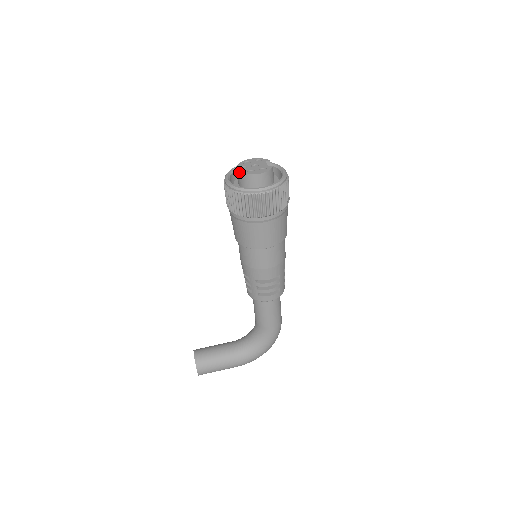
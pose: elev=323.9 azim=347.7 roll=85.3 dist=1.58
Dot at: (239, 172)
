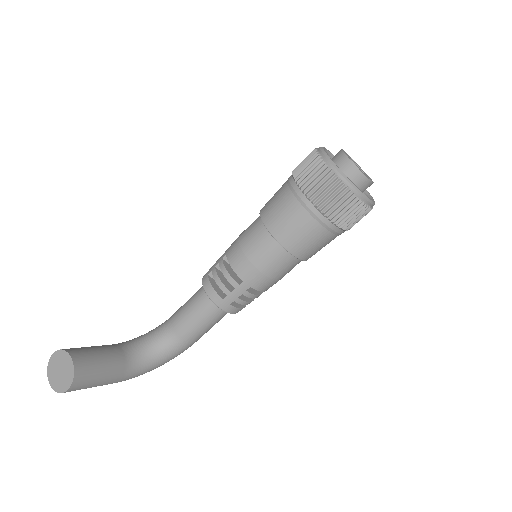
Dot at: (355, 166)
